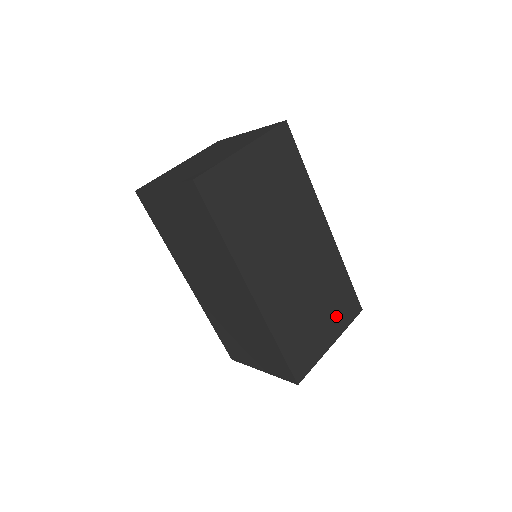
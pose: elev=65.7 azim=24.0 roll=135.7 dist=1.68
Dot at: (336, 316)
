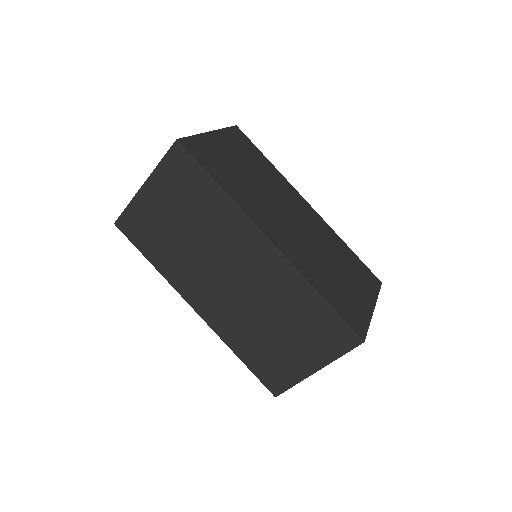
Dot at: (361, 283)
